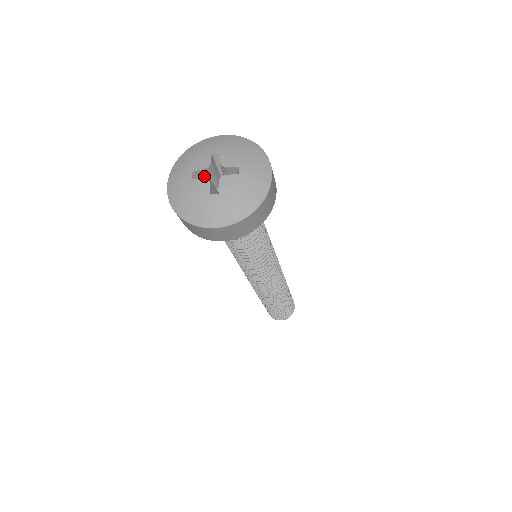
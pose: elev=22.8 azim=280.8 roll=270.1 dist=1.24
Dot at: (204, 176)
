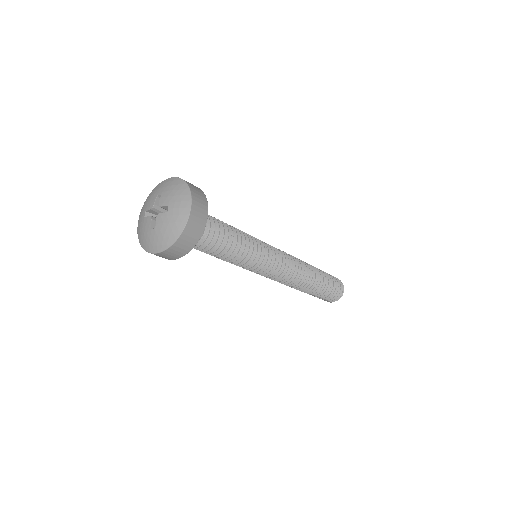
Dot at: (155, 213)
